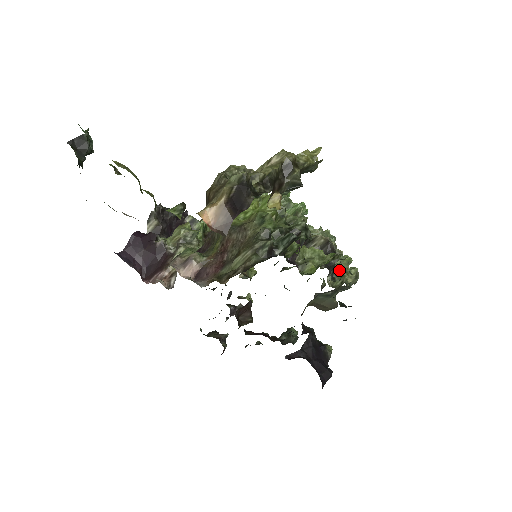
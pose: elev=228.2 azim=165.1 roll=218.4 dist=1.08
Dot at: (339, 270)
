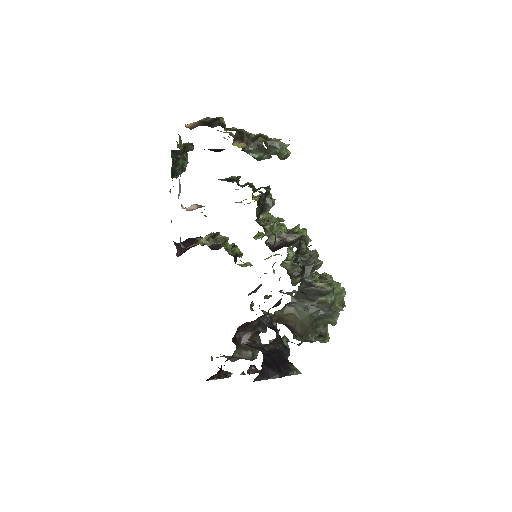
Dot at: (318, 280)
